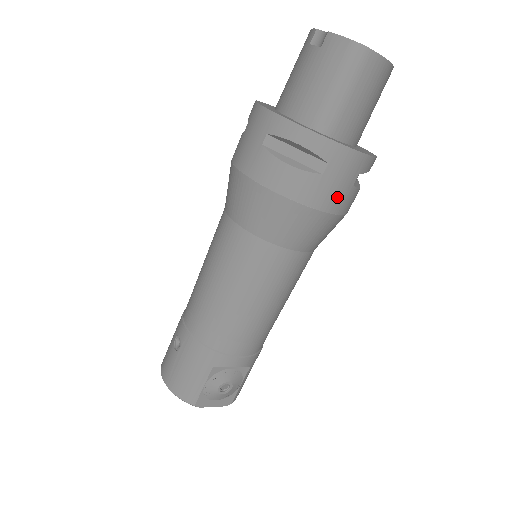
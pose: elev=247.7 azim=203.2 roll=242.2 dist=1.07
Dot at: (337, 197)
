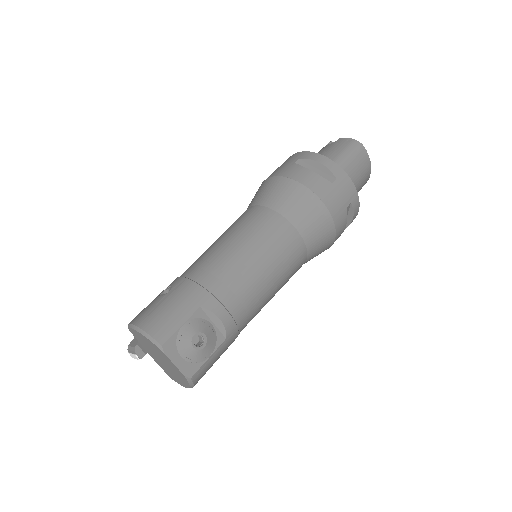
Dot at: (337, 206)
